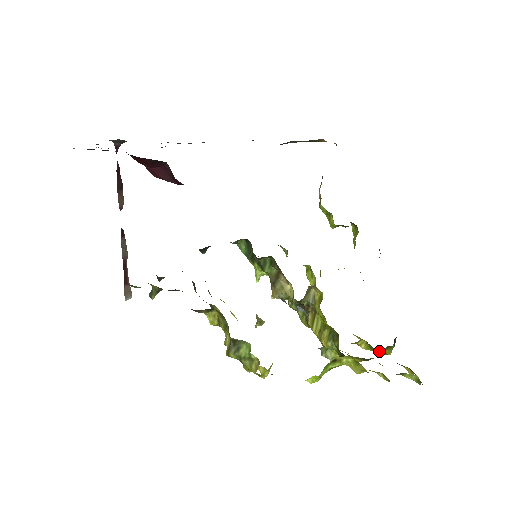
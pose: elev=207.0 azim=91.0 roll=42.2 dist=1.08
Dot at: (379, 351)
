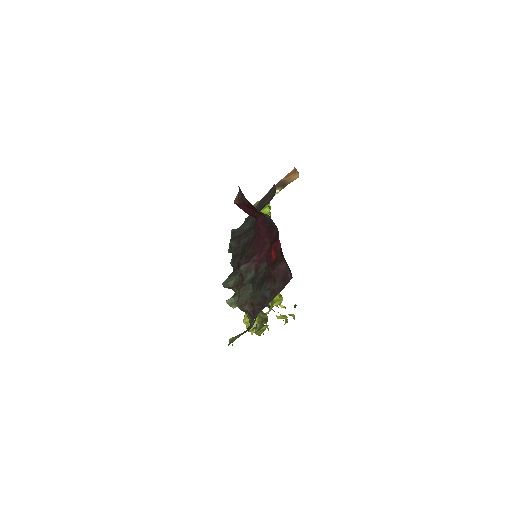
Dot at: occluded
